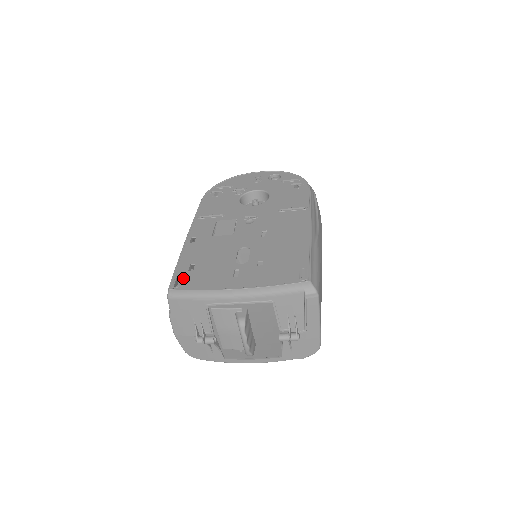
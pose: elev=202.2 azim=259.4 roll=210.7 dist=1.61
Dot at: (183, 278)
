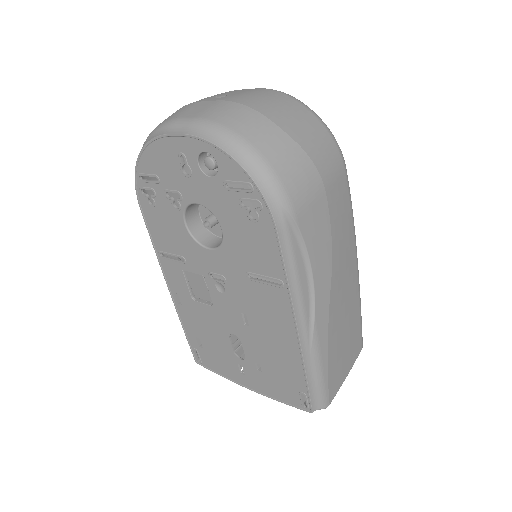
Dot at: (200, 355)
